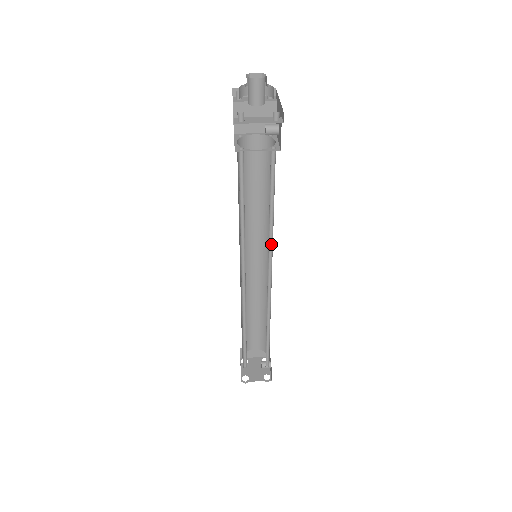
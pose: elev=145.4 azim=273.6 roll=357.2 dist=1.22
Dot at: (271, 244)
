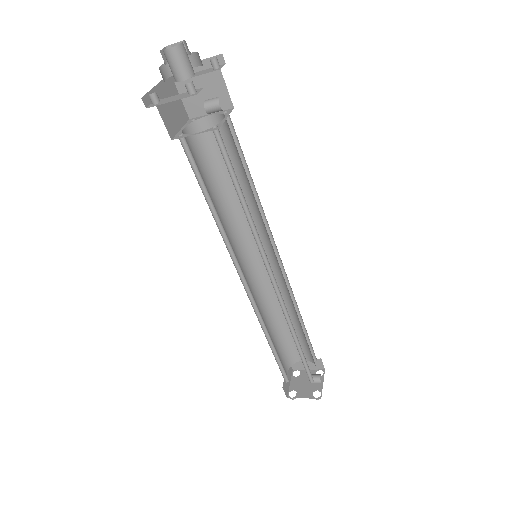
Dot at: (260, 241)
